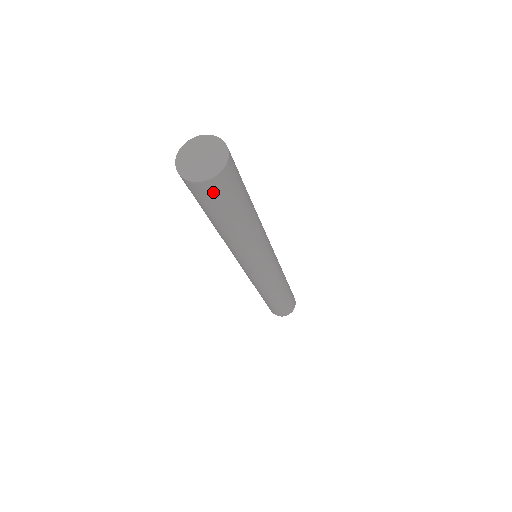
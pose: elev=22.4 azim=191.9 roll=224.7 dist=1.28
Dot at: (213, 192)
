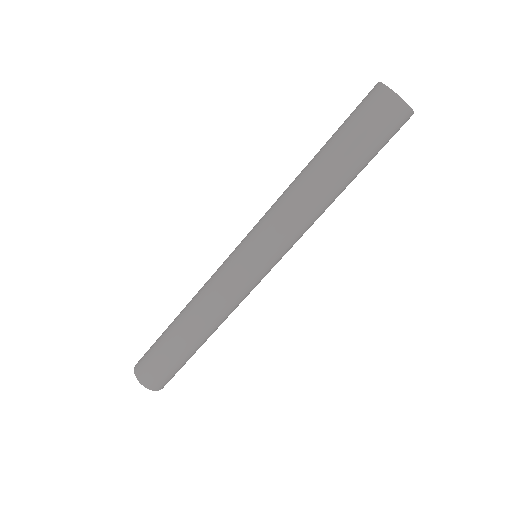
Dot at: occluded
